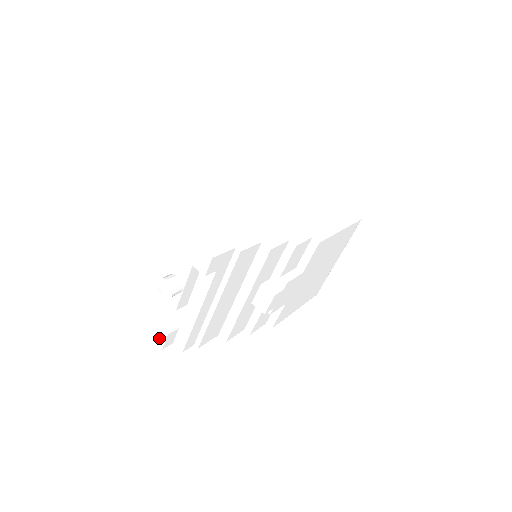
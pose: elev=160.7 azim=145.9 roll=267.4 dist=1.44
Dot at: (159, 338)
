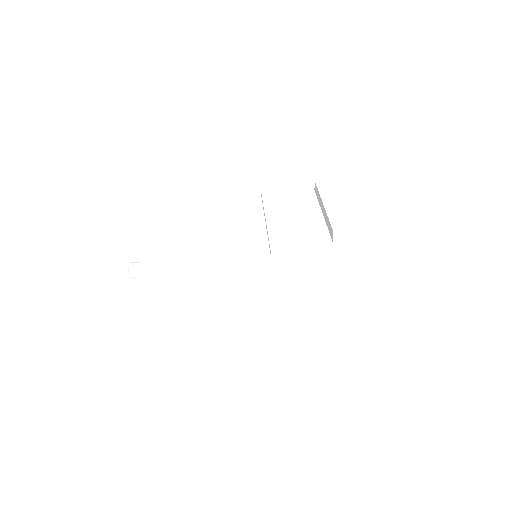
Dot at: occluded
